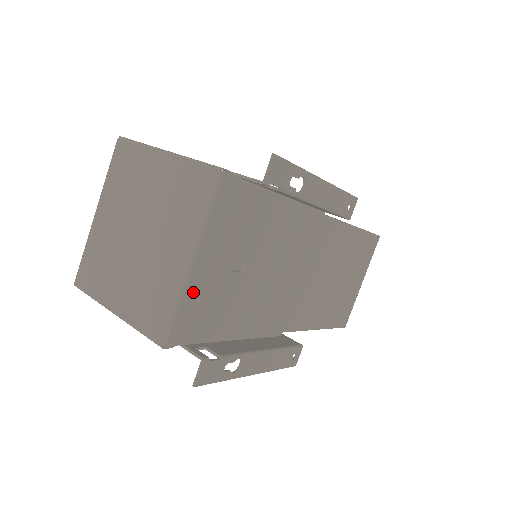
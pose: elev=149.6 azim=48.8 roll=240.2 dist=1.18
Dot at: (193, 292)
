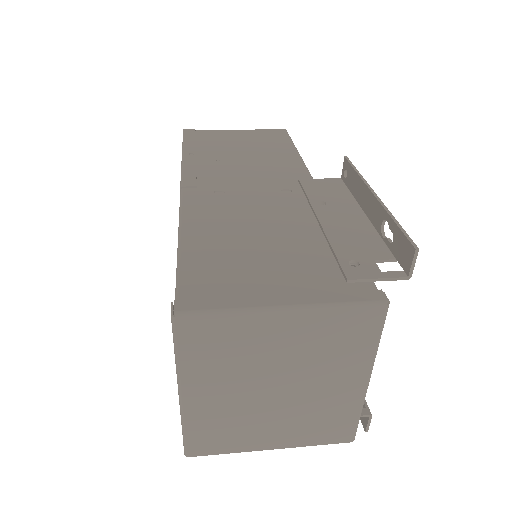
Dot at: occluded
